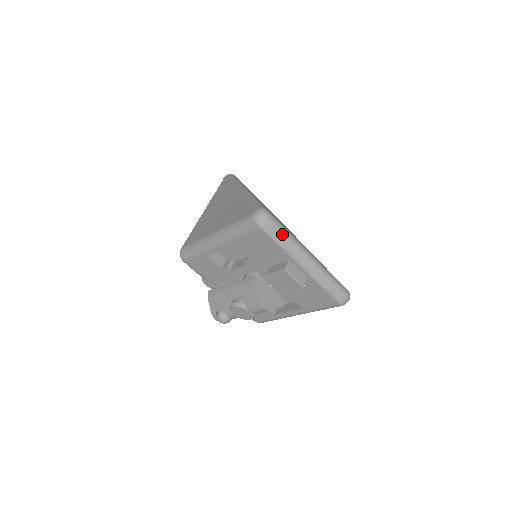
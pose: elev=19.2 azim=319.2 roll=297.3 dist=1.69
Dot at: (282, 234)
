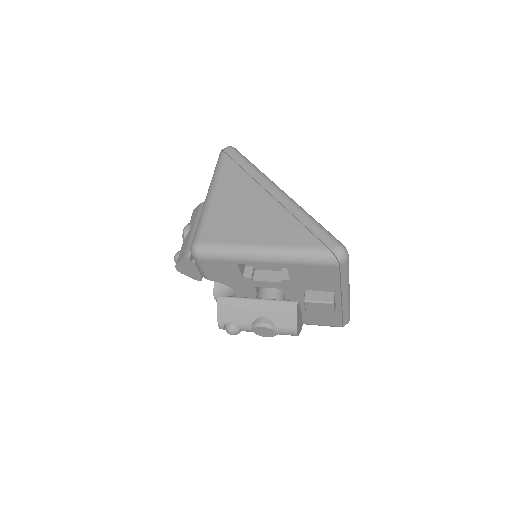
Dot at: (347, 272)
